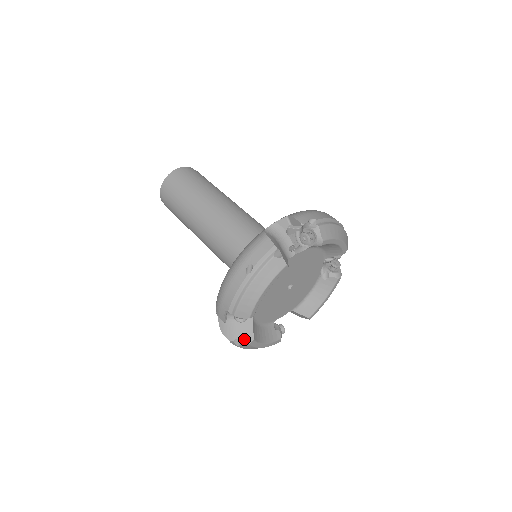
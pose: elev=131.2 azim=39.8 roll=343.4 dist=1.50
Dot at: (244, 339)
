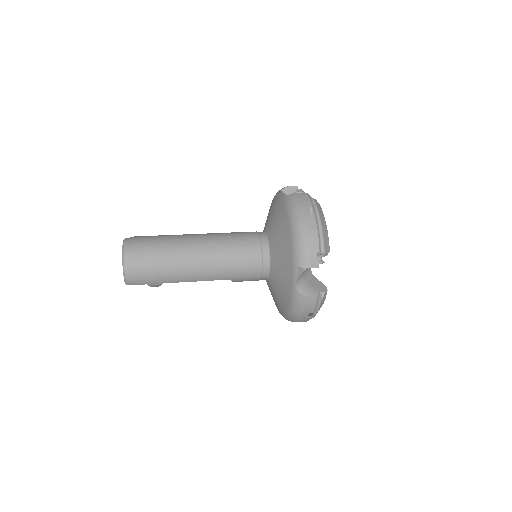
Dot at: (322, 290)
